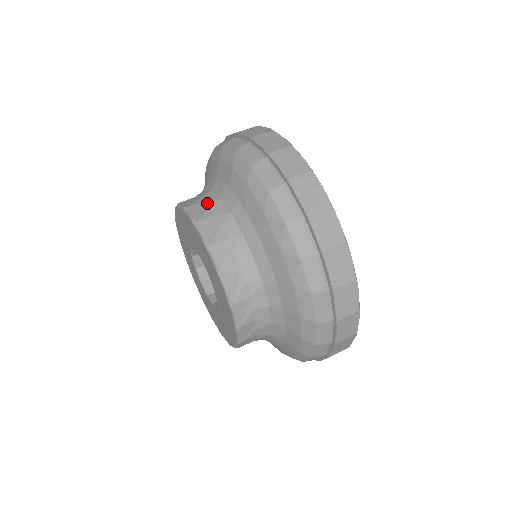
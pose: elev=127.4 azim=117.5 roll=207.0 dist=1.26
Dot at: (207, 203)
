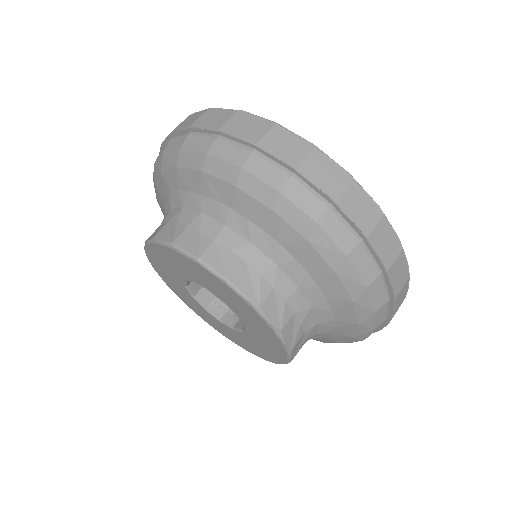
Dot at: (281, 294)
